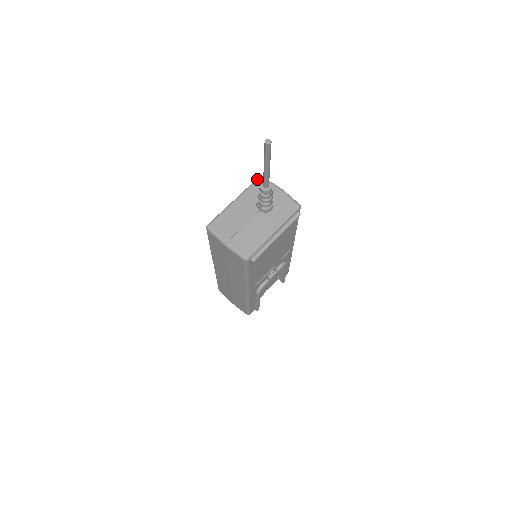
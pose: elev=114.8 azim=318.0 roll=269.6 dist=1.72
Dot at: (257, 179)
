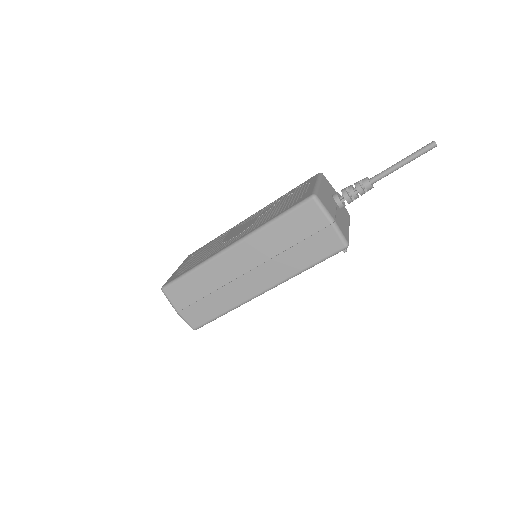
Dot at: (322, 174)
